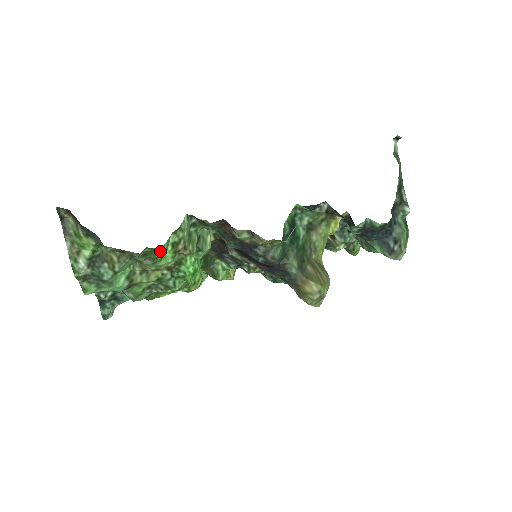
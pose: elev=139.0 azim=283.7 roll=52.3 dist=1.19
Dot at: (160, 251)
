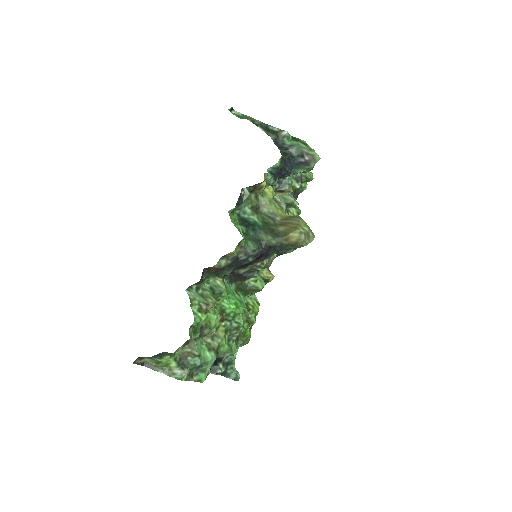
Dot at: (197, 322)
